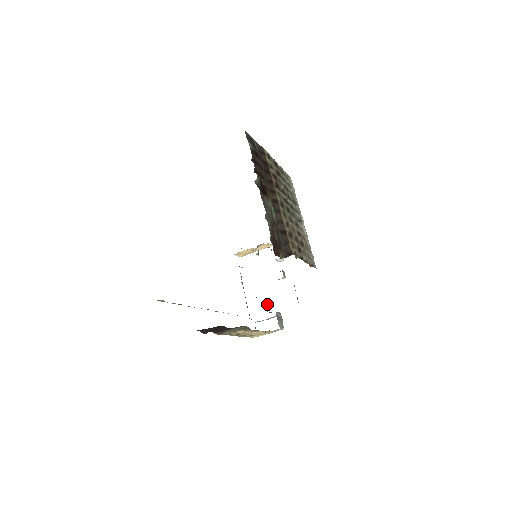
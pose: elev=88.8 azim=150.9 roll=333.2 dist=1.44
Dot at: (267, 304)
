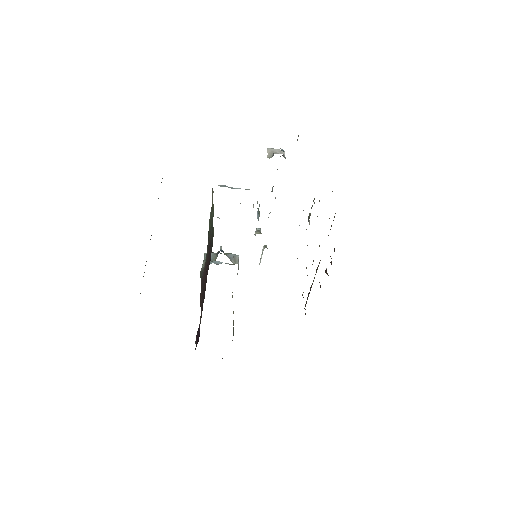
Dot at: (233, 256)
